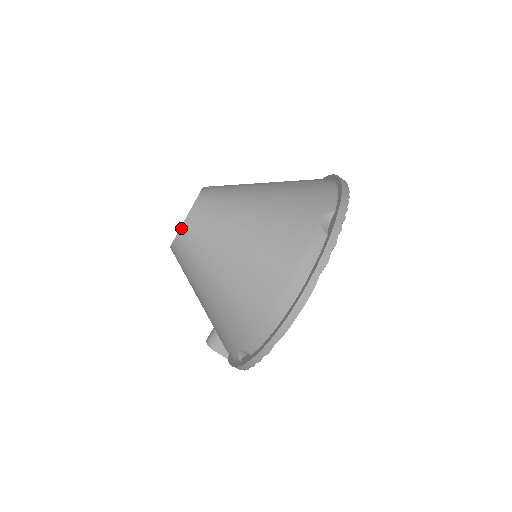
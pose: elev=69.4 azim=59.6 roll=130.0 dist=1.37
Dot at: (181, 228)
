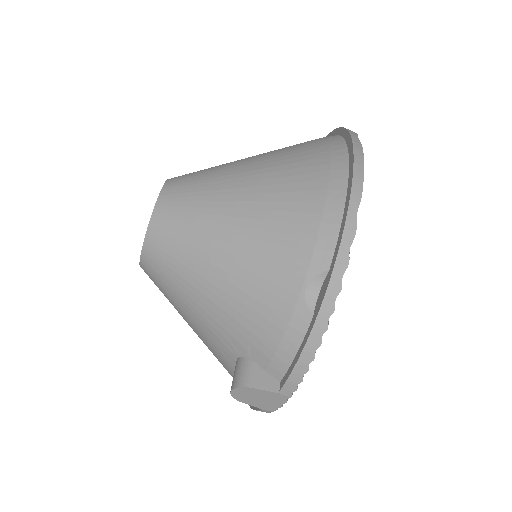
Dot at: (159, 195)
